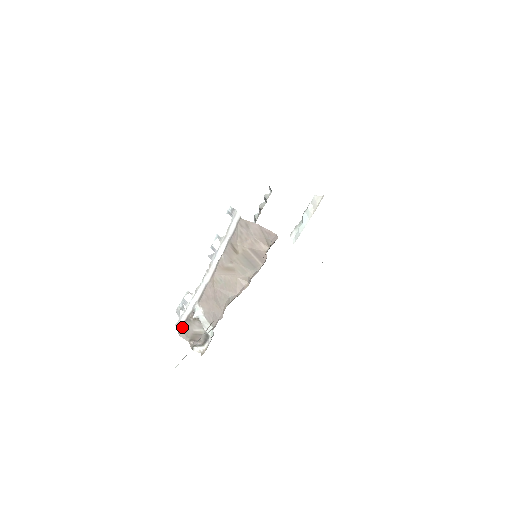
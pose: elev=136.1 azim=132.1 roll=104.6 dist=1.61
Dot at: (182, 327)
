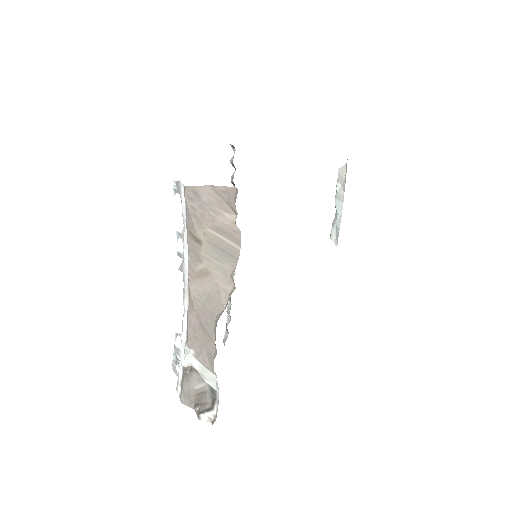
Dot at: (181, 389)
